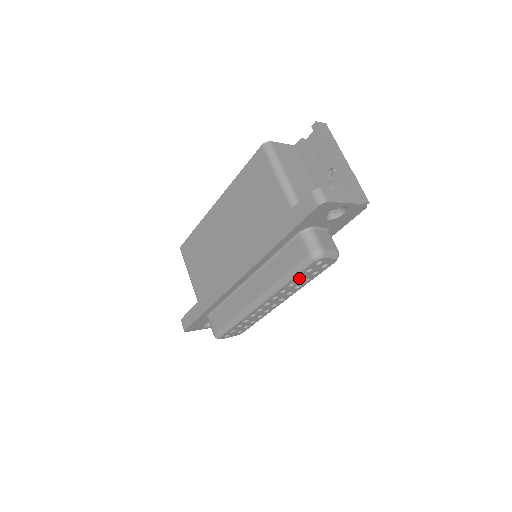
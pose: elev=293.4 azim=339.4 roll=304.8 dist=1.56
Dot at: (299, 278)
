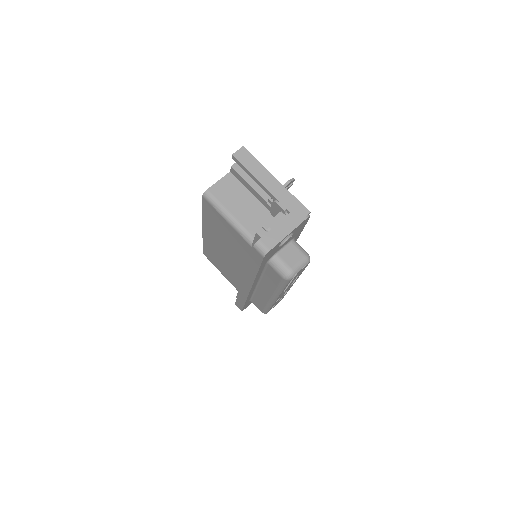
Dot at: (290, 282)
